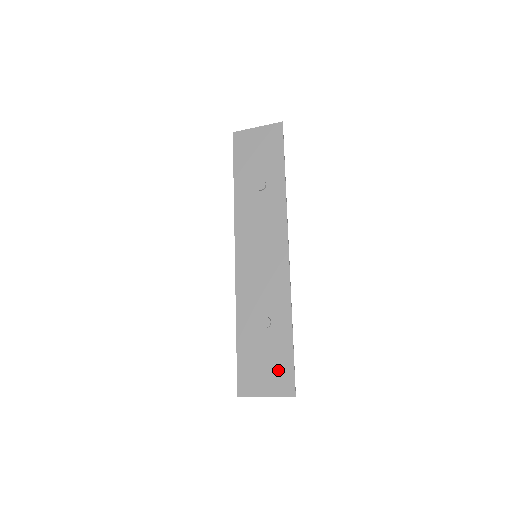
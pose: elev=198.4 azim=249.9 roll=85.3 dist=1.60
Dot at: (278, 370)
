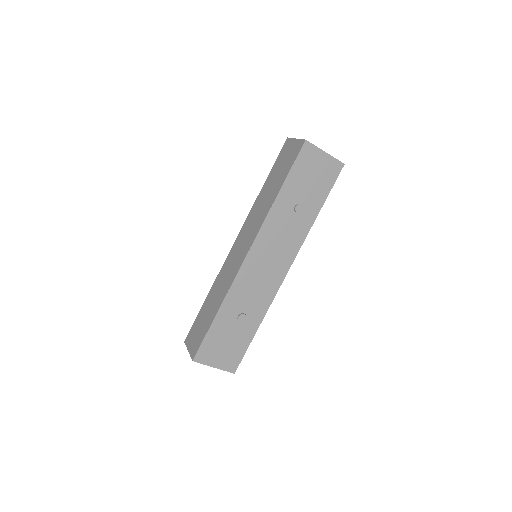
Dot at: (232, 353)
